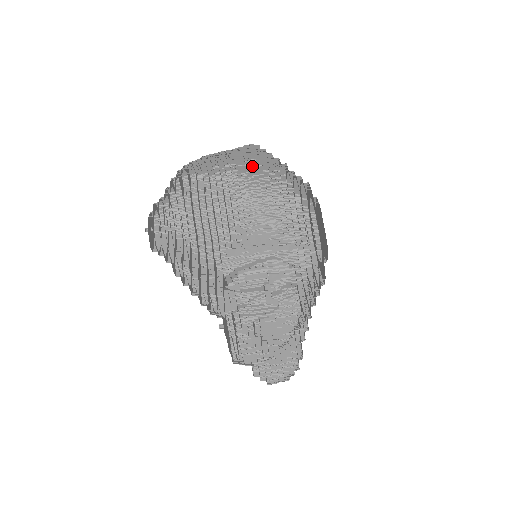
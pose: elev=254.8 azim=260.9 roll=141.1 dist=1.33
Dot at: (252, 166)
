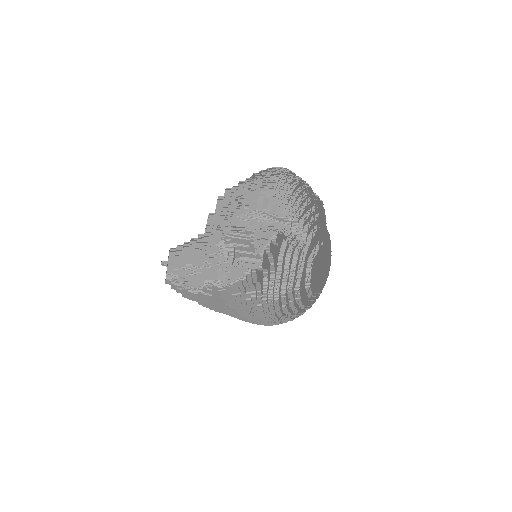
Dot at: (292, 175)
